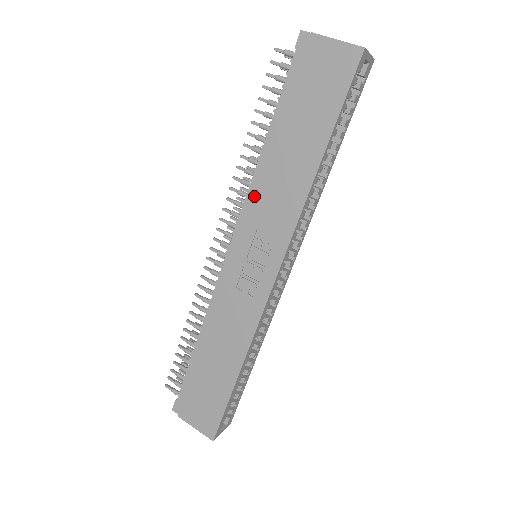
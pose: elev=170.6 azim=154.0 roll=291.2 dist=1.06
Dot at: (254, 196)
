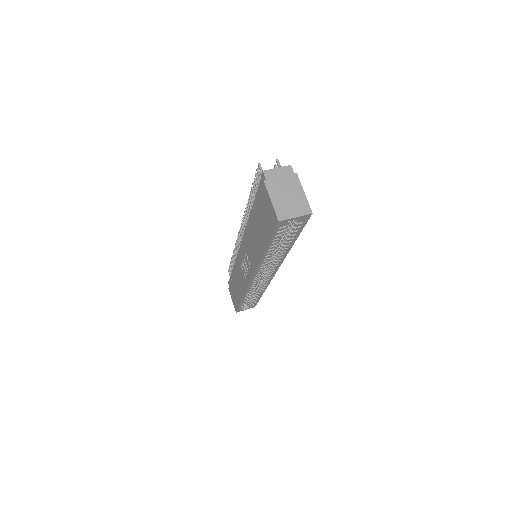
Dot at: (246, 234)
